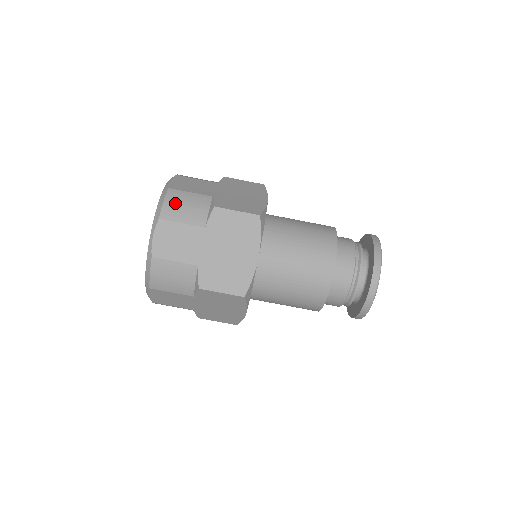
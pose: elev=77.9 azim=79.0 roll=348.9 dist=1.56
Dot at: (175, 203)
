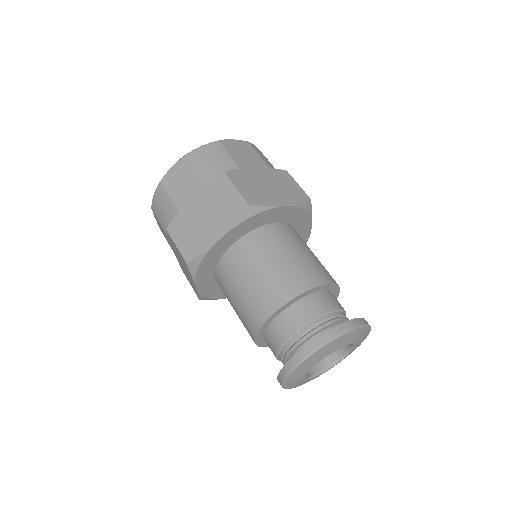
Dot at: (208, 152)
